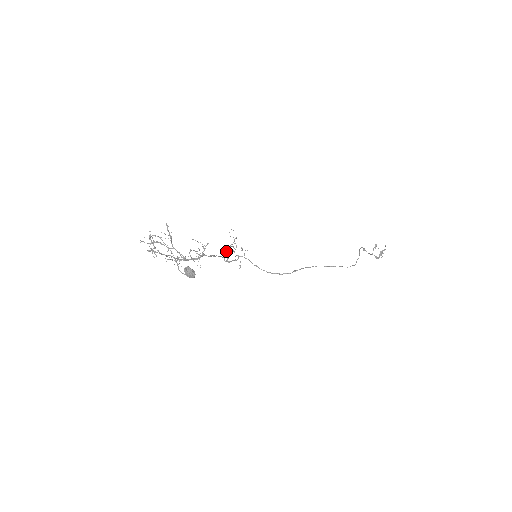
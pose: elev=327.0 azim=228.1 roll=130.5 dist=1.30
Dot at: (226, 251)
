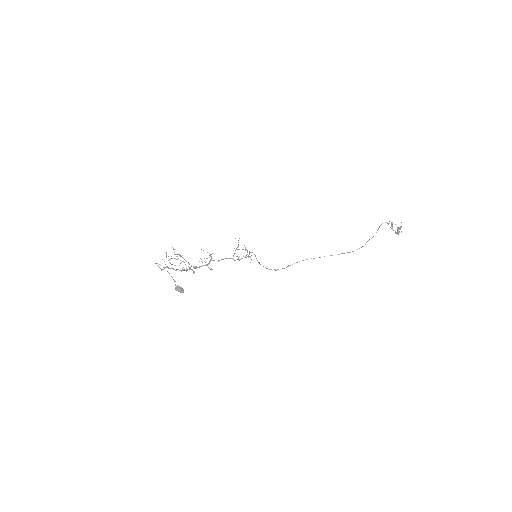
Dot at: occluded
